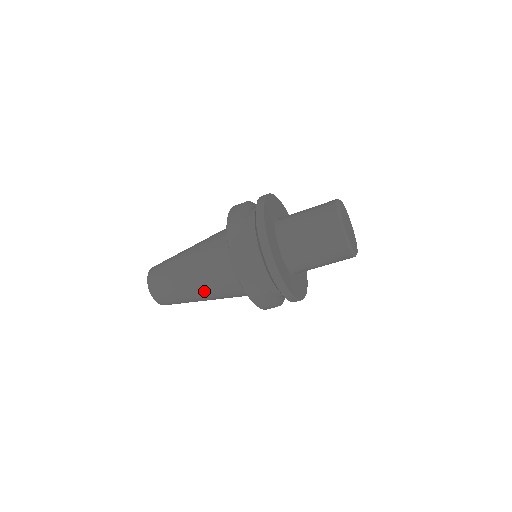
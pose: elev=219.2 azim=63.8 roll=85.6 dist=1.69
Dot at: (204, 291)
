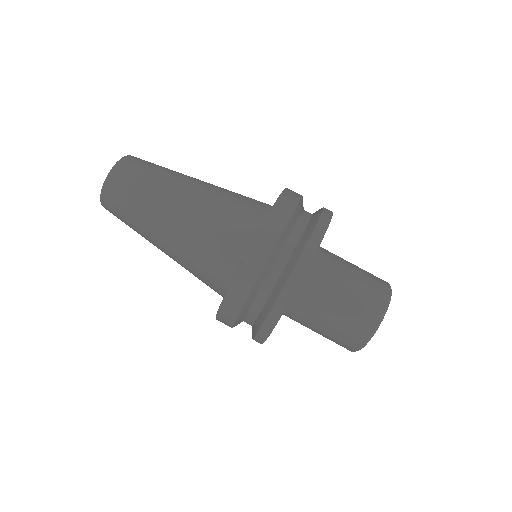
Dot at: (187, 210)
